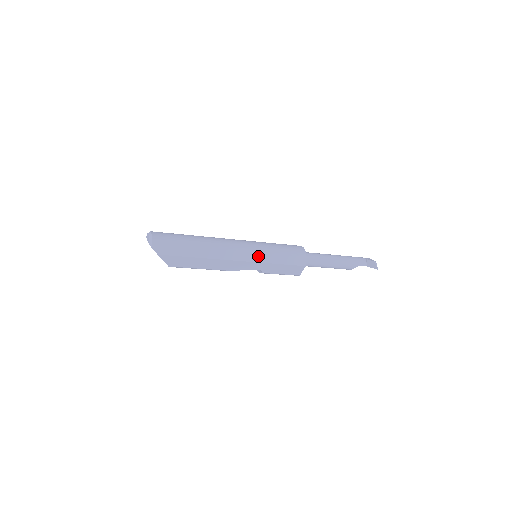
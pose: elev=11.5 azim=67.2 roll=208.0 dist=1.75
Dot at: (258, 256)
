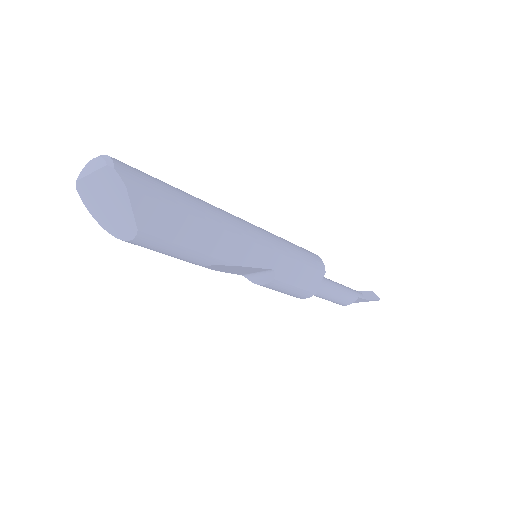
Dot at: (273, 241)
